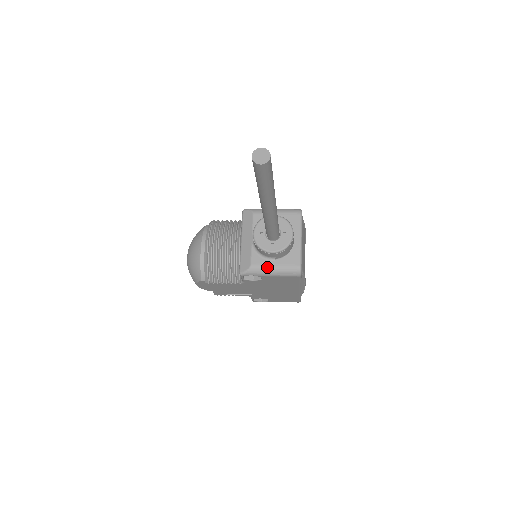
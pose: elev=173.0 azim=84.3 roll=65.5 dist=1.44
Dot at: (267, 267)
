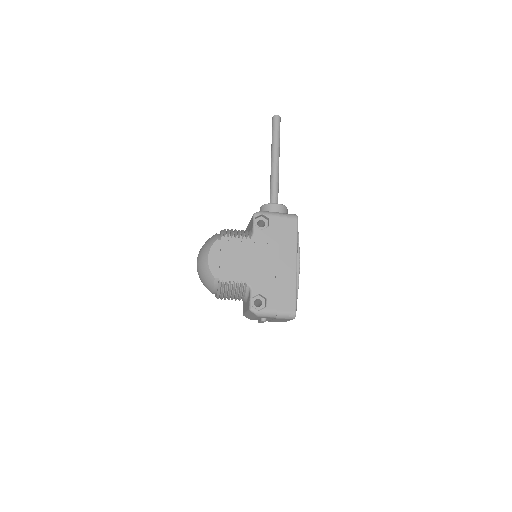
Dot at: (273, 212)
